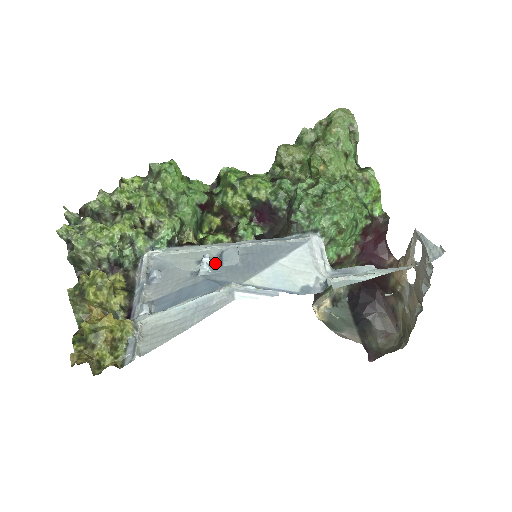
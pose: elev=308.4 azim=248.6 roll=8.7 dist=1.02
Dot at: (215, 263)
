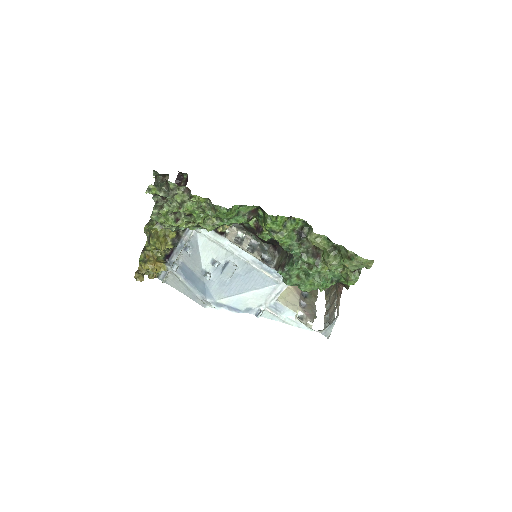
Dot at: (219, 269)
